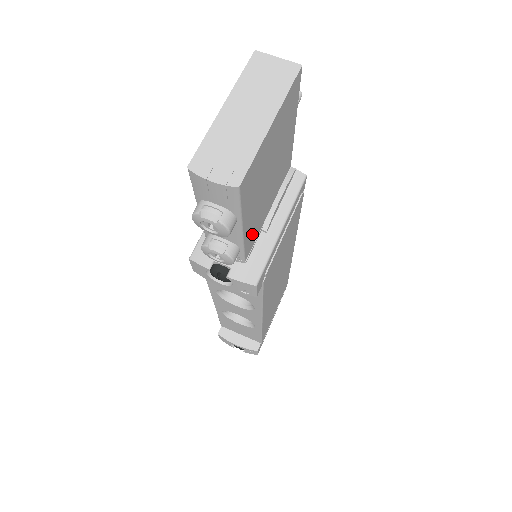
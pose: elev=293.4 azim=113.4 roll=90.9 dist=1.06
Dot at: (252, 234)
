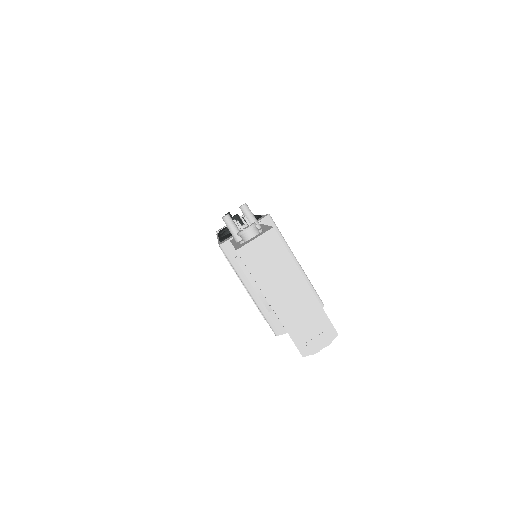
Dot at: occluded
